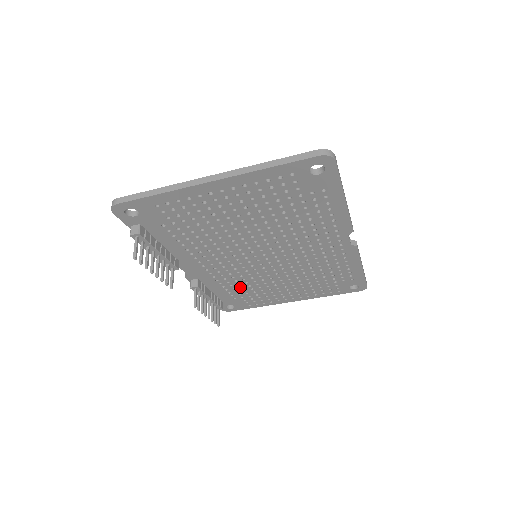
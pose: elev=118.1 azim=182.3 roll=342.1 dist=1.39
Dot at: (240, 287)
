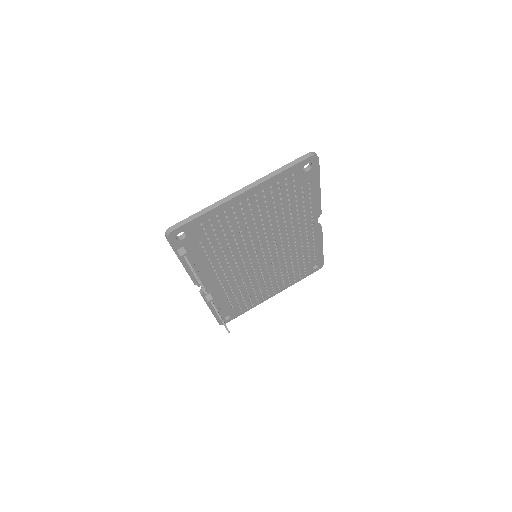
Dot at: (239, 293)
